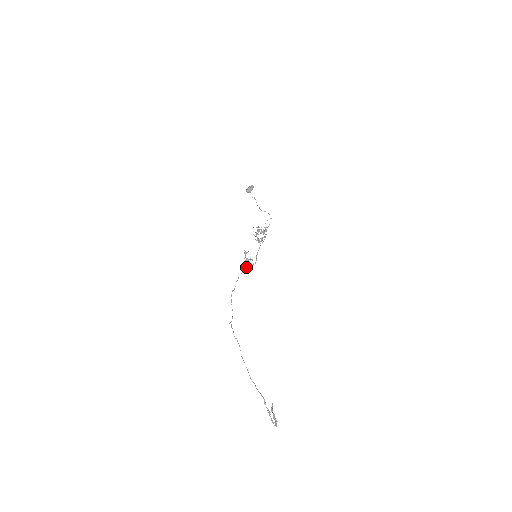
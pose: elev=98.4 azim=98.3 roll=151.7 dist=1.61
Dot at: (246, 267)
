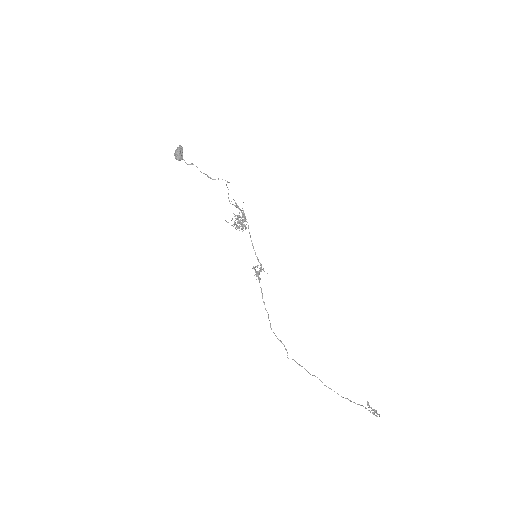
Dot at: (259, 280)
